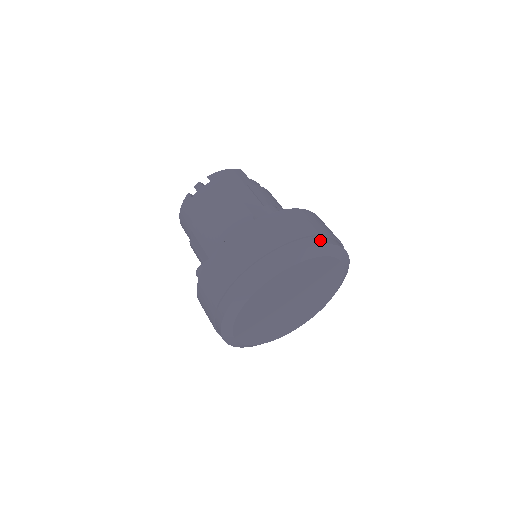
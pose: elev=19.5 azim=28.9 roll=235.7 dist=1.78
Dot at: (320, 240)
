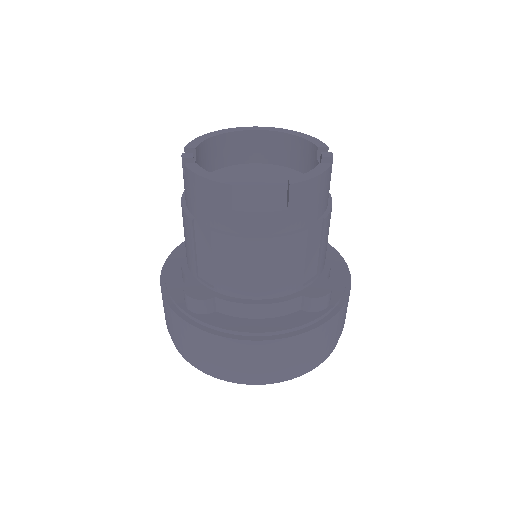
Dot at: (209, 371)
